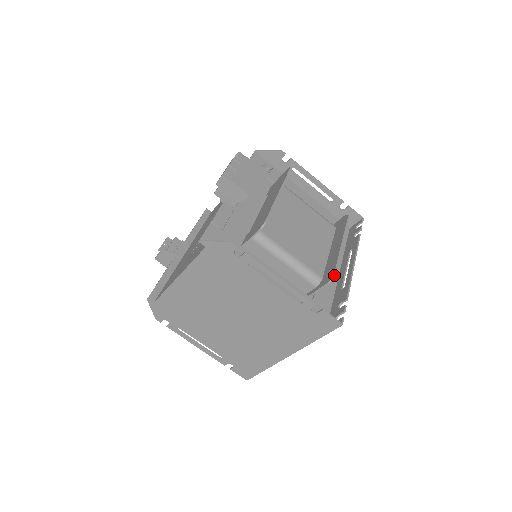
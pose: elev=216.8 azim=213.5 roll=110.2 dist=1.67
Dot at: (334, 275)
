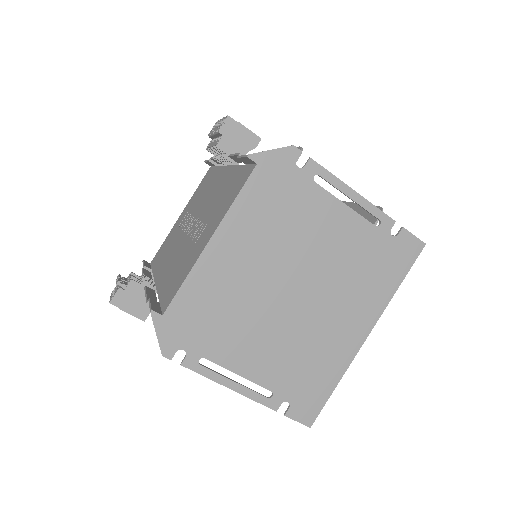
Dot at: (381, 207)
